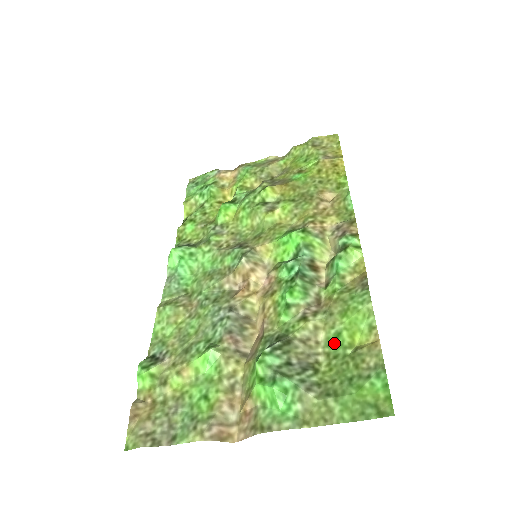
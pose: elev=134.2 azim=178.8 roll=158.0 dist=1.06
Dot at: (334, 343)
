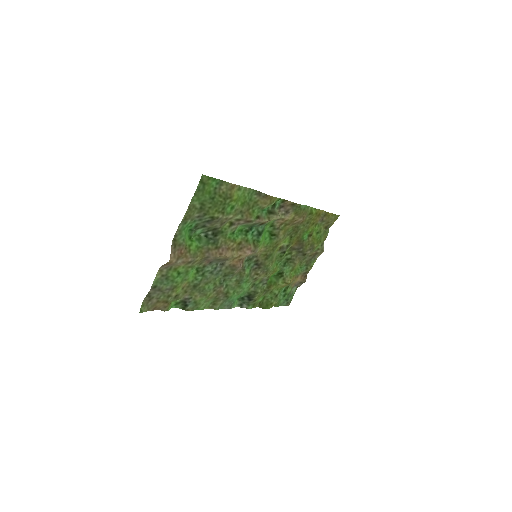
Dot at: (229, 210)
